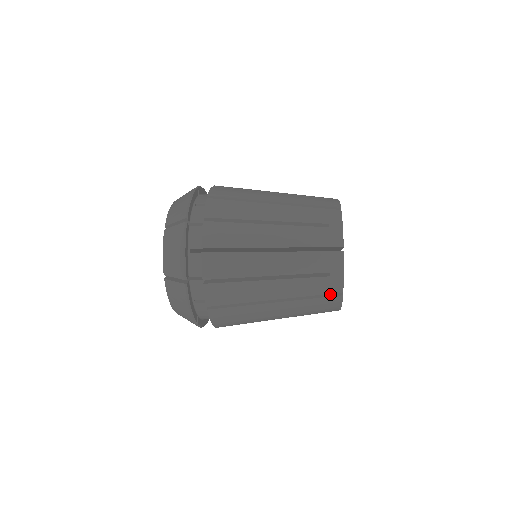
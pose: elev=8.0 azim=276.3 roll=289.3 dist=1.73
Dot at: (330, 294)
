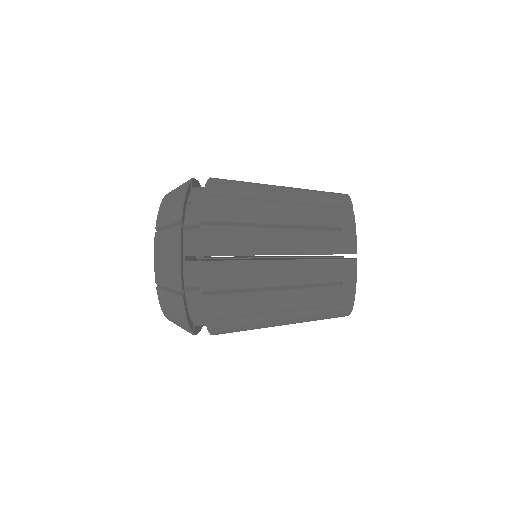
Dot at: occluded
